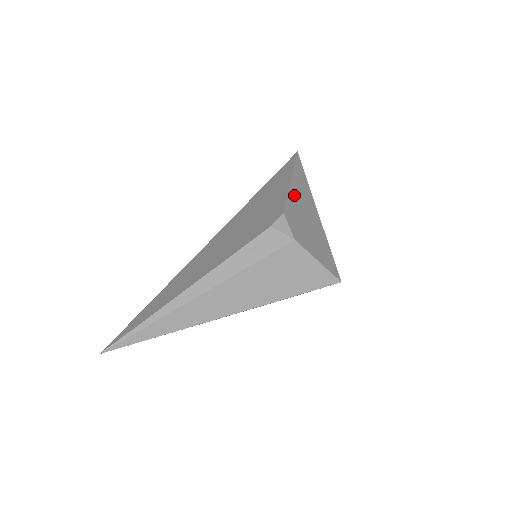
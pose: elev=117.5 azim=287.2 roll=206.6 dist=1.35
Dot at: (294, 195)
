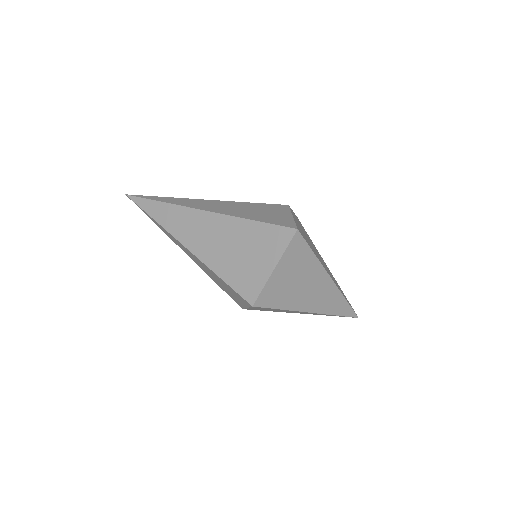
Dot at: (319, 254)
